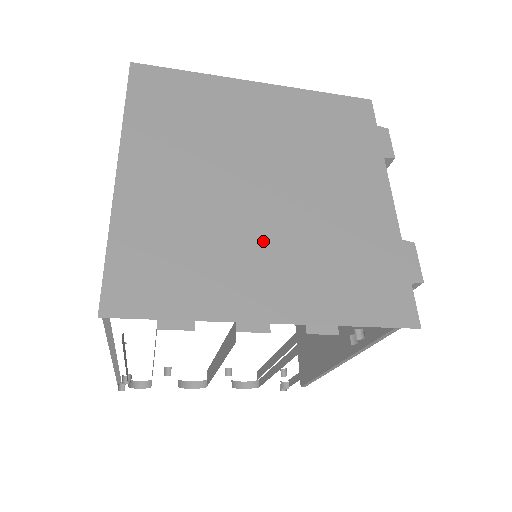
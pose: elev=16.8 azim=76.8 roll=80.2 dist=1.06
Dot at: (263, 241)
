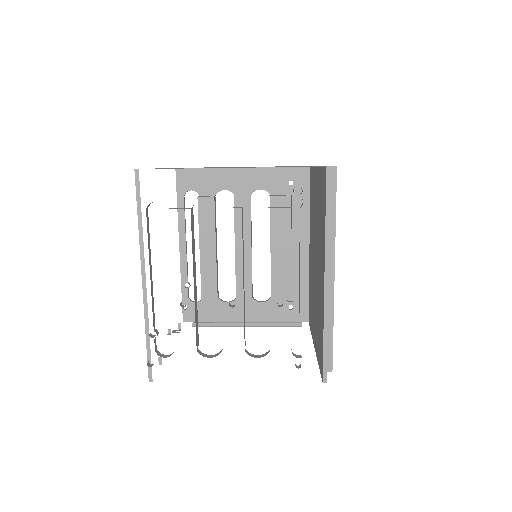
Dot at: occluded
